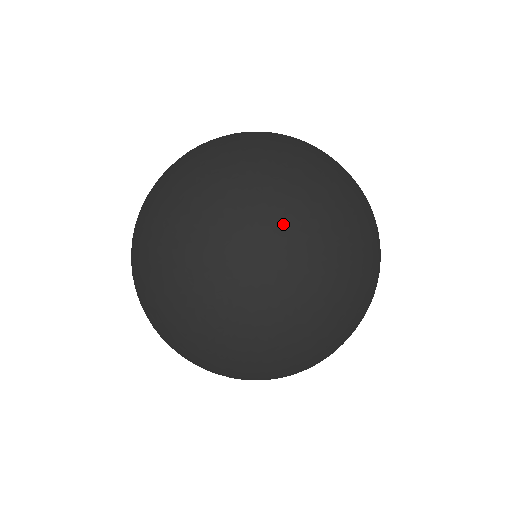
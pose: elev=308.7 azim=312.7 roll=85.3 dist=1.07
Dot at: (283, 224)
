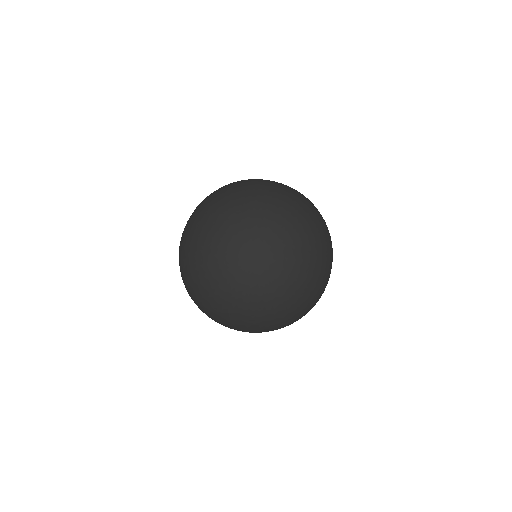
Dot at: (237, 198)
